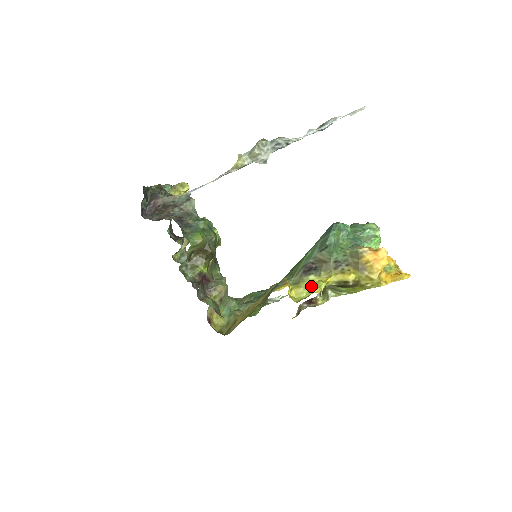
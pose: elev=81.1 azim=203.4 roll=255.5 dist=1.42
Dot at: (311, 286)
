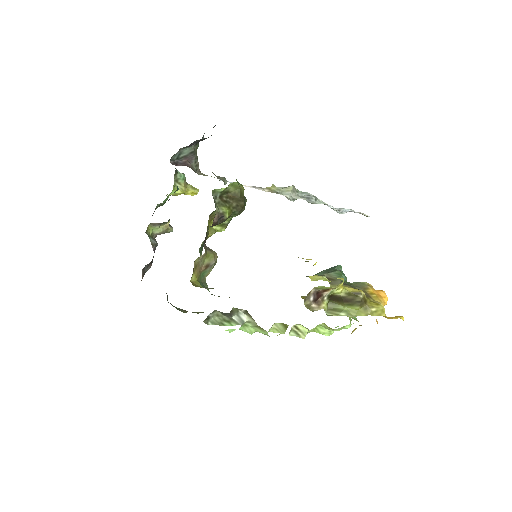
Dot at: occluded
